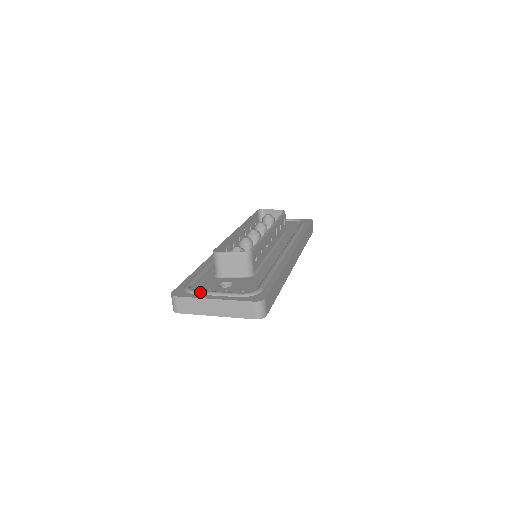
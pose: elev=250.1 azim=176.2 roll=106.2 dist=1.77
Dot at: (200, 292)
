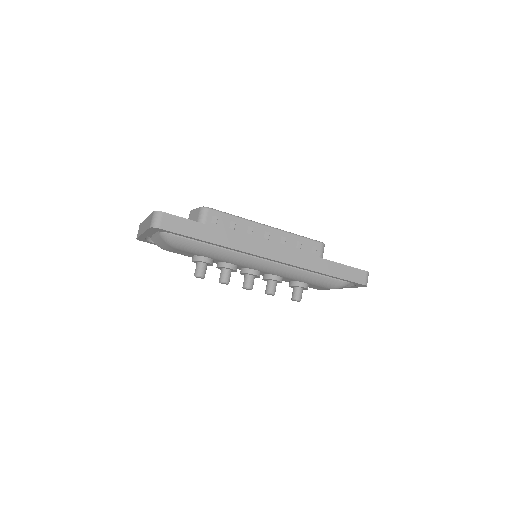
Dot at: occluded
